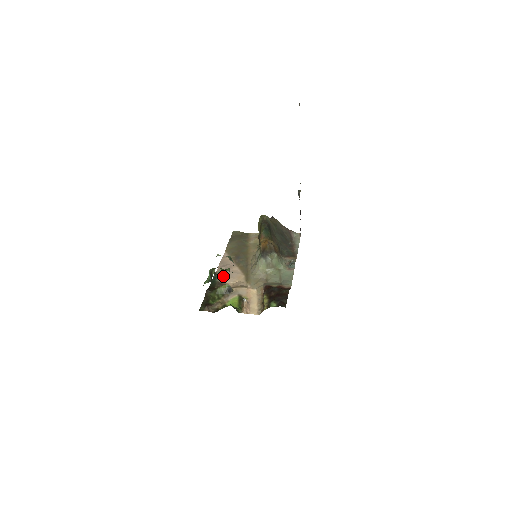
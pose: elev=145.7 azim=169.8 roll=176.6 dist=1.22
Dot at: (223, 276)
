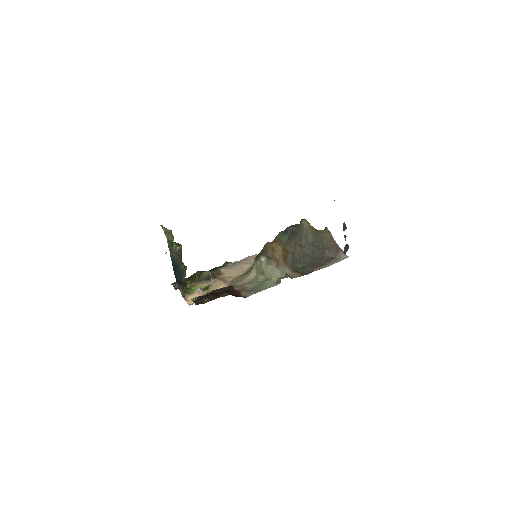
Dot at: (229, 267)
